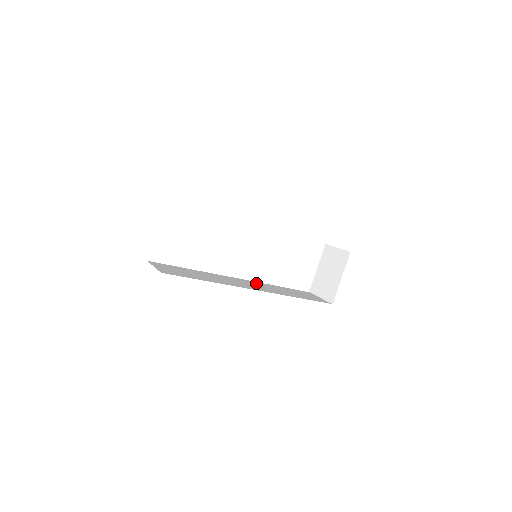
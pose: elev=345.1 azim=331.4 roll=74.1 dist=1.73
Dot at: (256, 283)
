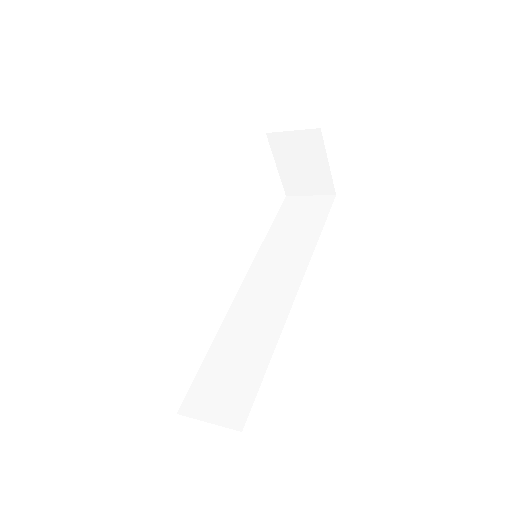
Dot at: (261, 266)
